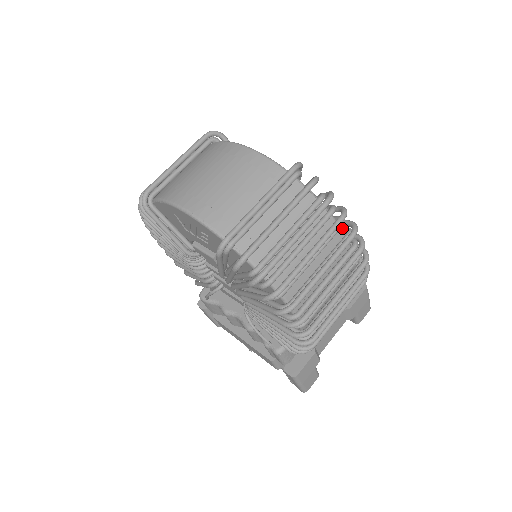
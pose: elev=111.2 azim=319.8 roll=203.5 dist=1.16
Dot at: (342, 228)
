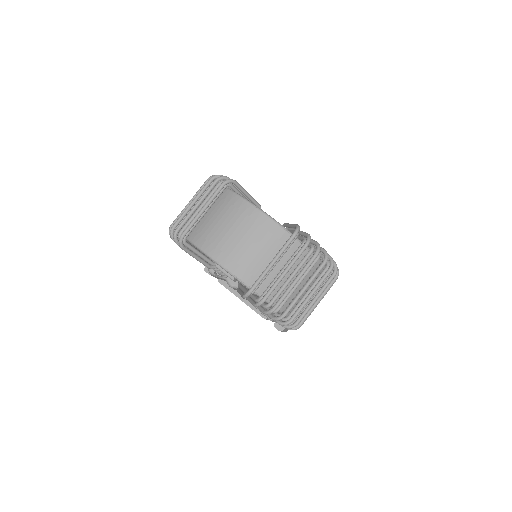
Dot at: occluded
